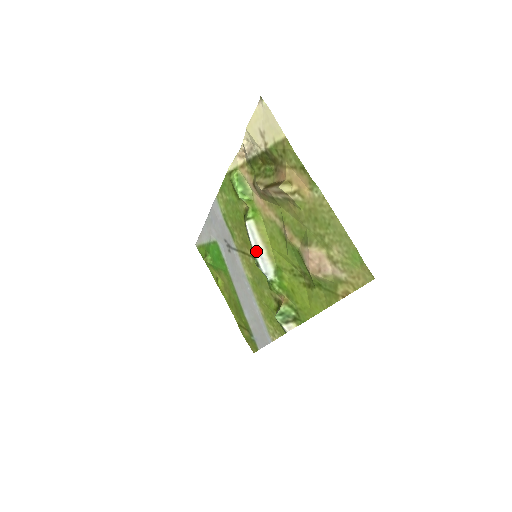
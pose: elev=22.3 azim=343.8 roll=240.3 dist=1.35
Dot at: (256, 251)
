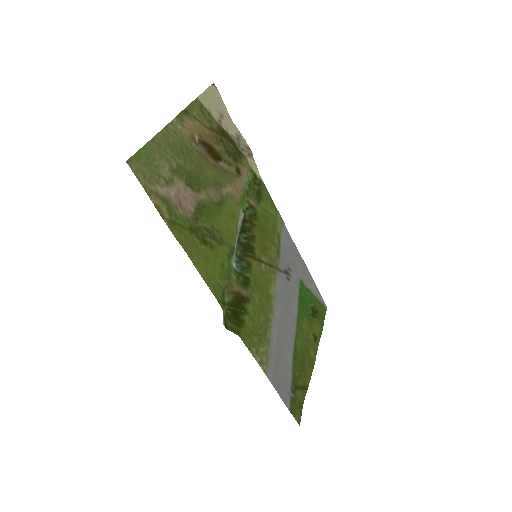
Dot at: (237, 239)
